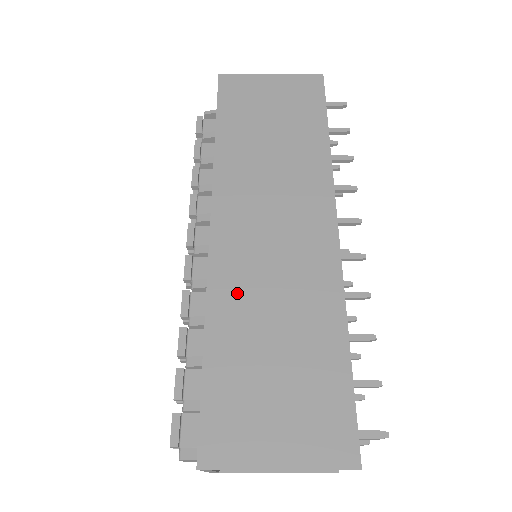
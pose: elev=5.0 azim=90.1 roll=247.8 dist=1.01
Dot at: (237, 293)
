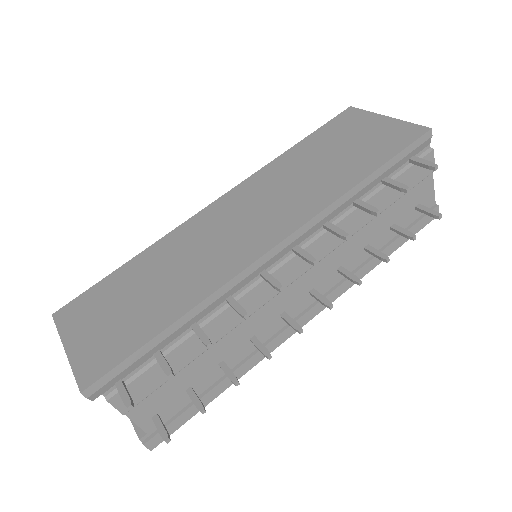
Dot at: (175, 246)
